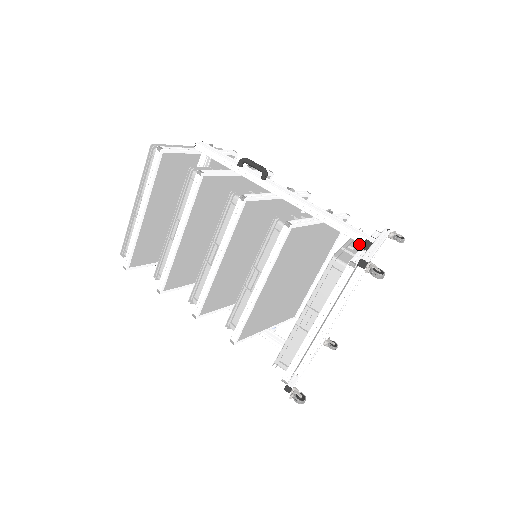
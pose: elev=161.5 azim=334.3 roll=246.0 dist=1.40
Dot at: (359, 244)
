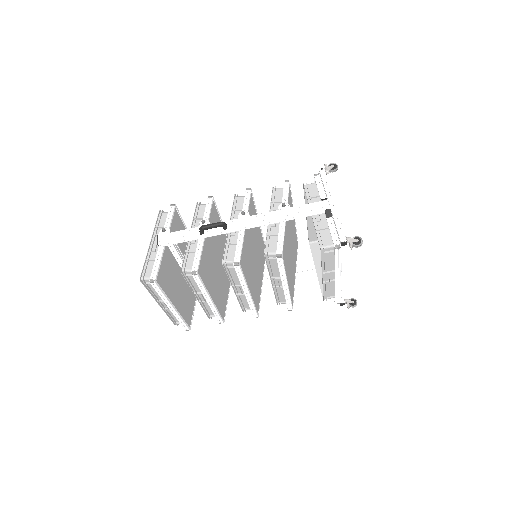
Dot at: occluded
